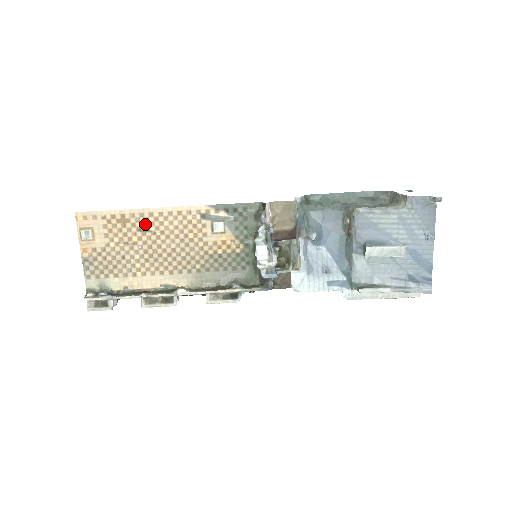
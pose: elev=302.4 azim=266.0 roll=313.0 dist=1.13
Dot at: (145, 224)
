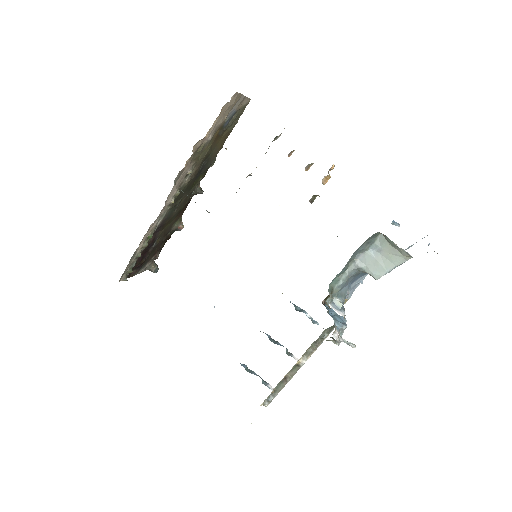
Dot at: occluded
